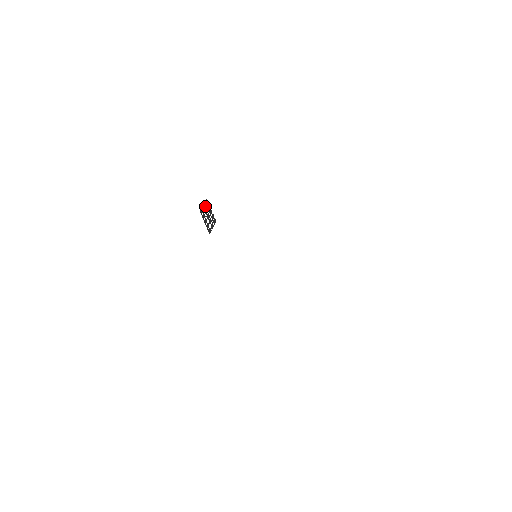
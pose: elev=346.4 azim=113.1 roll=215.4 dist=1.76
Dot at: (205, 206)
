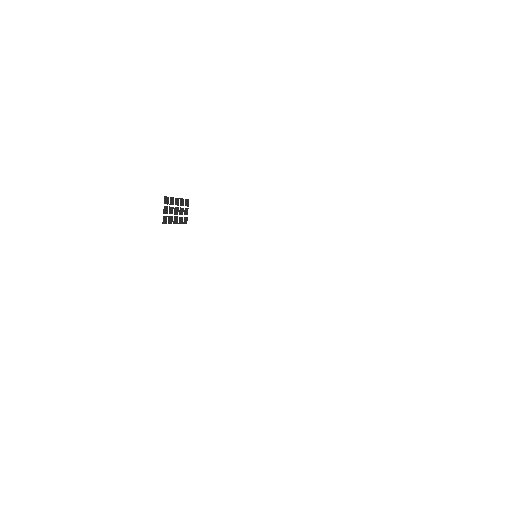
Dot at: (166, 207)
